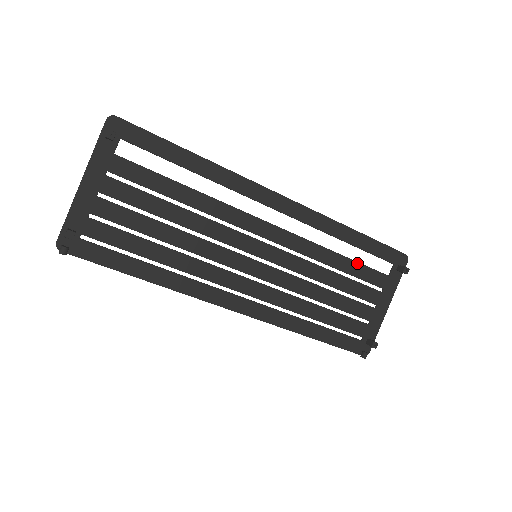
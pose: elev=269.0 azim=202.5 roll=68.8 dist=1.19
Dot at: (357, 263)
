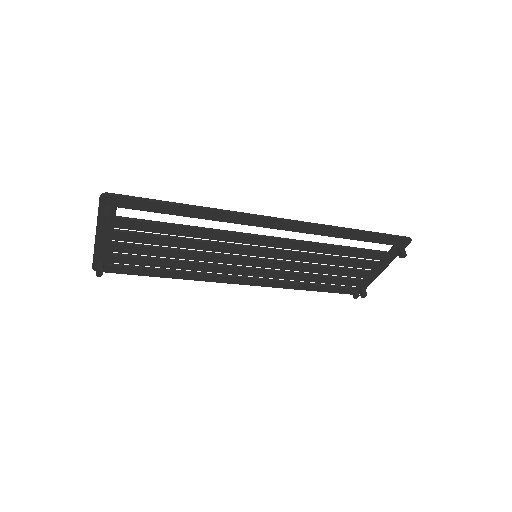
Dot at: (355, 249)
